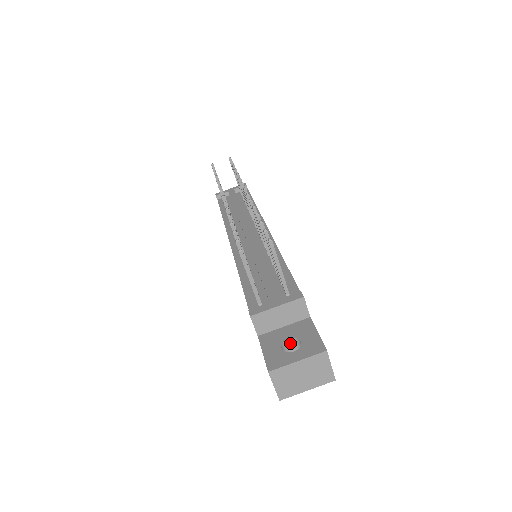
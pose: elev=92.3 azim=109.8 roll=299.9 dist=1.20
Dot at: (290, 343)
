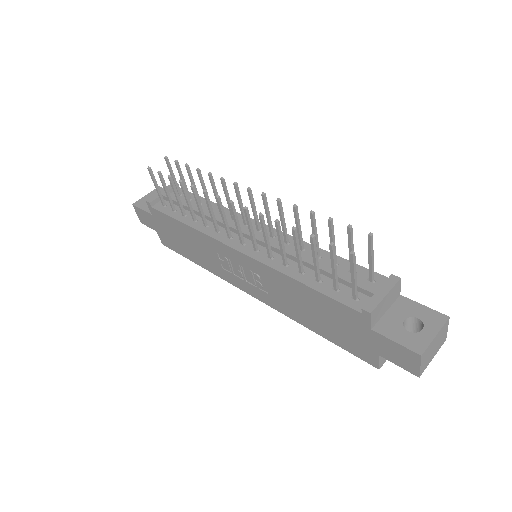
Dot at: (404, 324)
